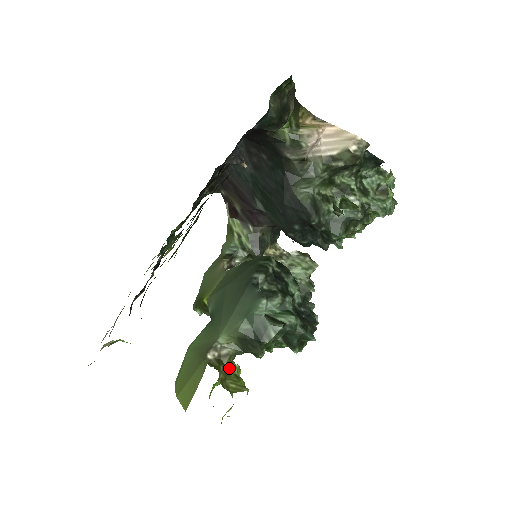
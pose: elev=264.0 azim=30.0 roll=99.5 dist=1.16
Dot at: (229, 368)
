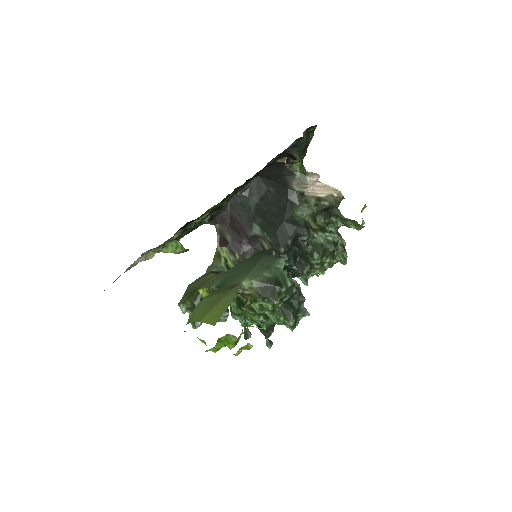
Dot at: (245, 313)
